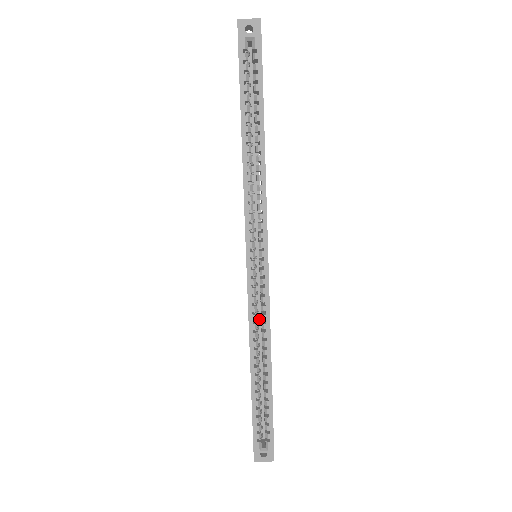
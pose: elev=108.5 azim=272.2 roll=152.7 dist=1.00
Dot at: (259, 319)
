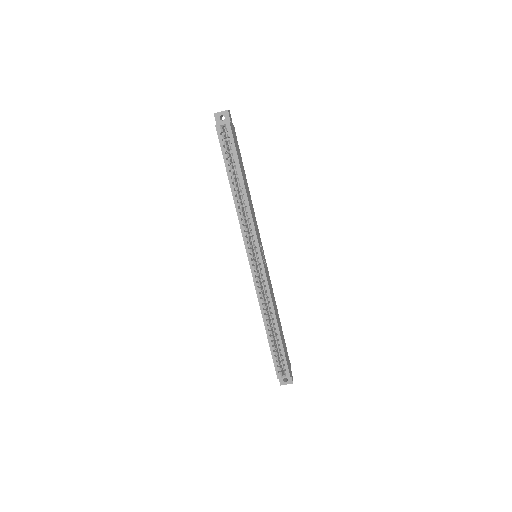
Dot at: occluded
